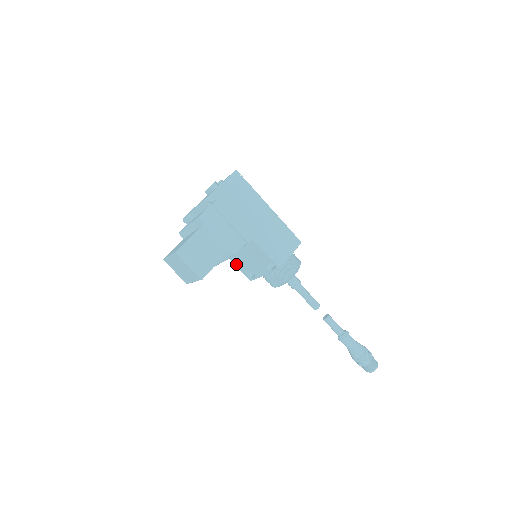
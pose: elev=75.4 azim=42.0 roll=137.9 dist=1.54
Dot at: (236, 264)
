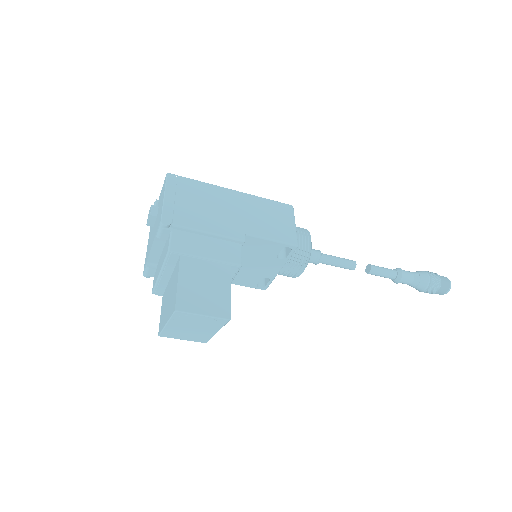
Dot at: (238, 283)
